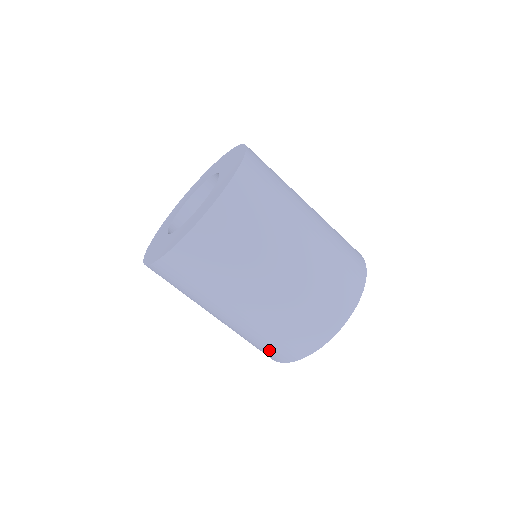
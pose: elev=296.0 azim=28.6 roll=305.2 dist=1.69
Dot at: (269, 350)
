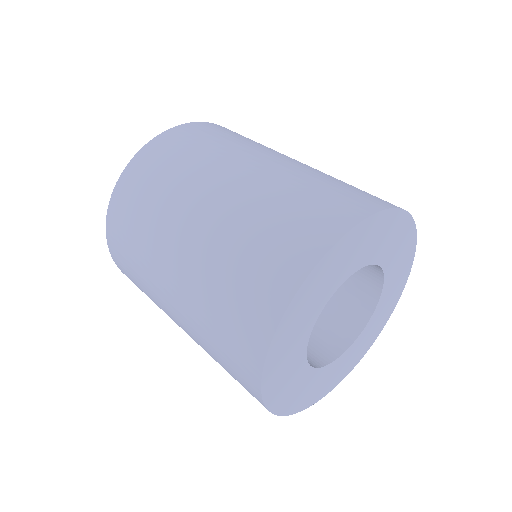
Dot at: (232, 348)
